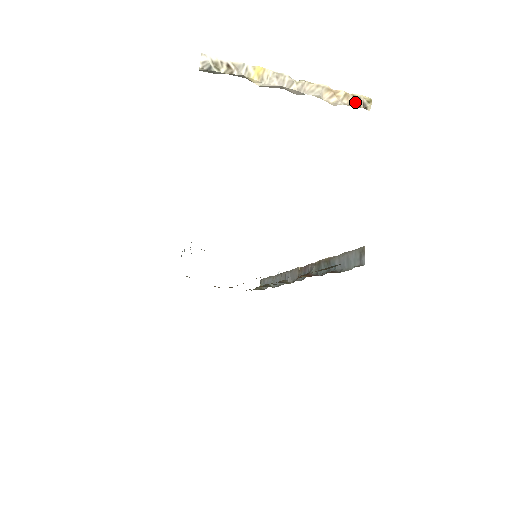
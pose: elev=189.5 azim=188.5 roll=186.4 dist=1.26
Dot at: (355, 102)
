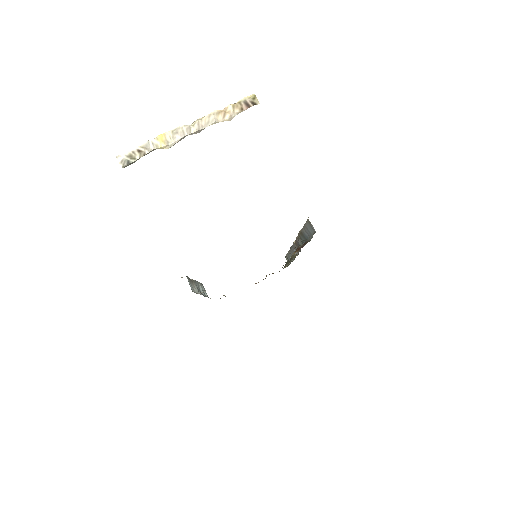
Dot at: (244, 106)
